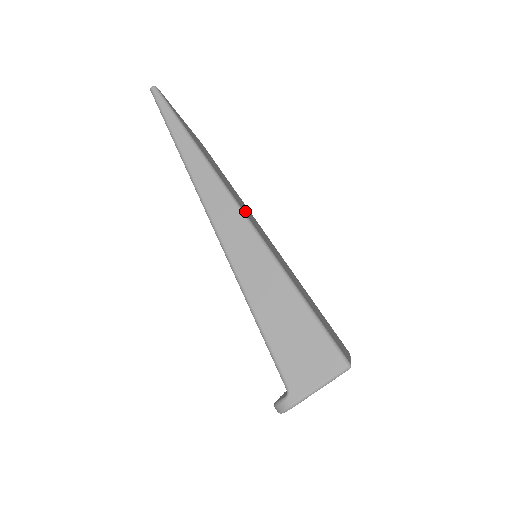
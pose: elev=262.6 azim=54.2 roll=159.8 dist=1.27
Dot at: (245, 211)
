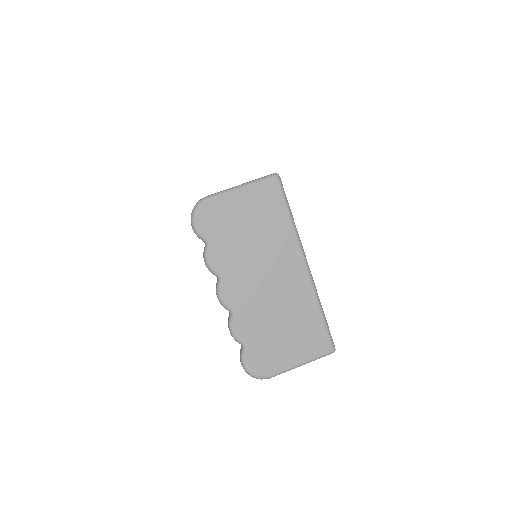
Dot at: occluded
